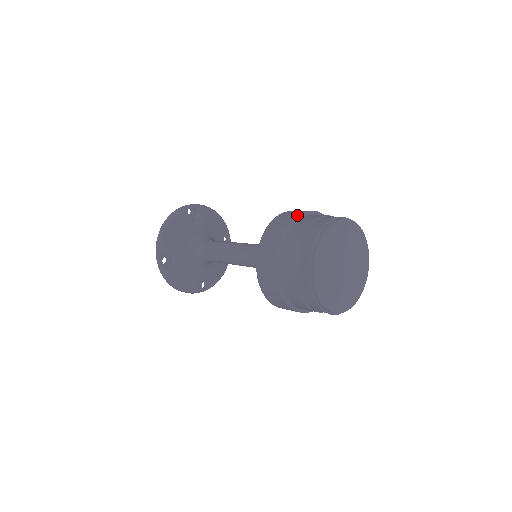
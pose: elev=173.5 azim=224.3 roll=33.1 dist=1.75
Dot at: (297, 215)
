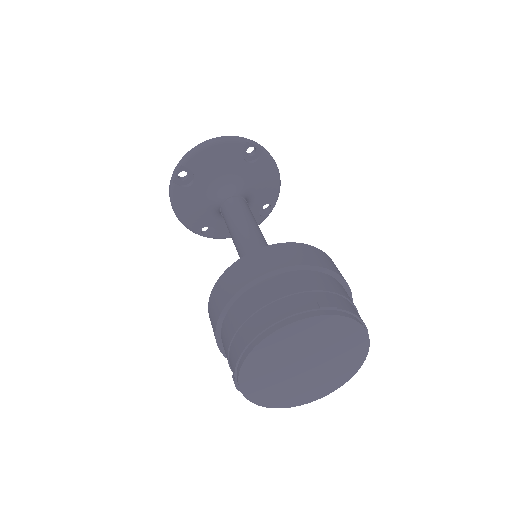
Dot at: (217, 317)
